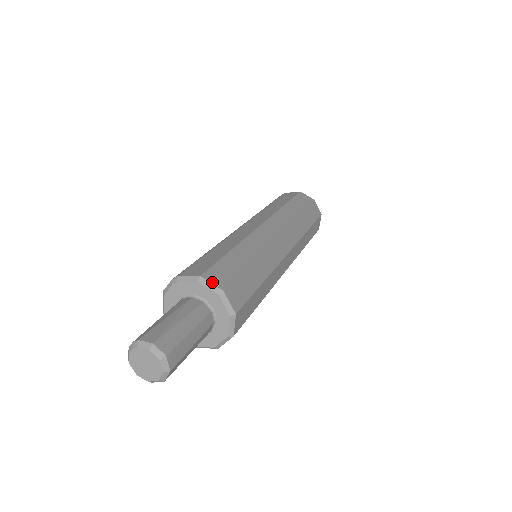
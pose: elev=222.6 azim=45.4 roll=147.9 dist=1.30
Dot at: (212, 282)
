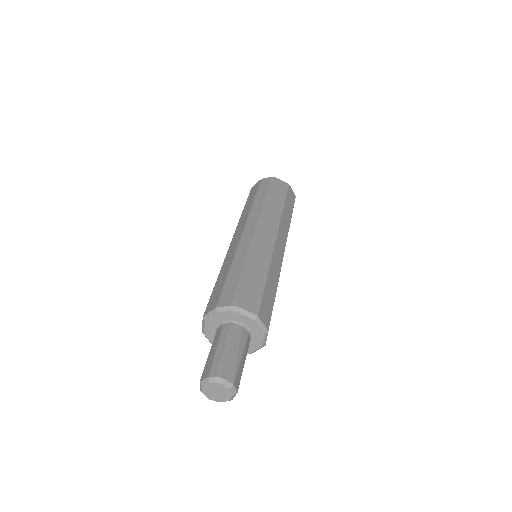
Dot at: (263, 322)
